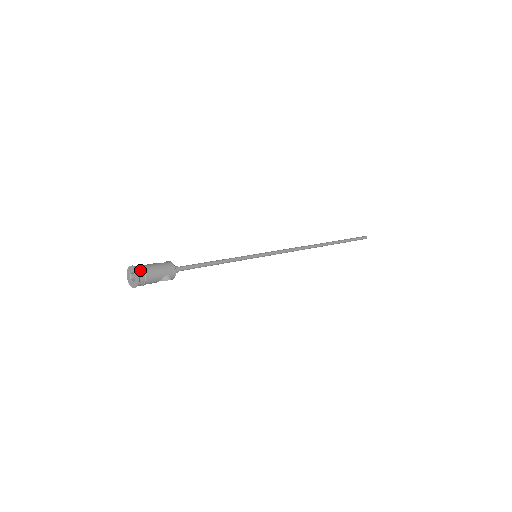
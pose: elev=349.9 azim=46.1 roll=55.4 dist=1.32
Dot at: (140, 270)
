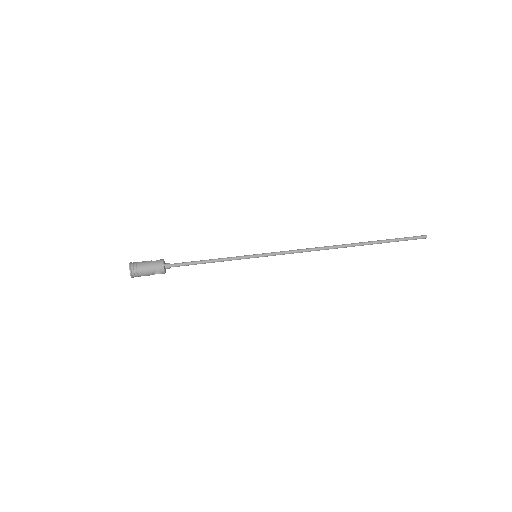
Dot at: (134, 266)
